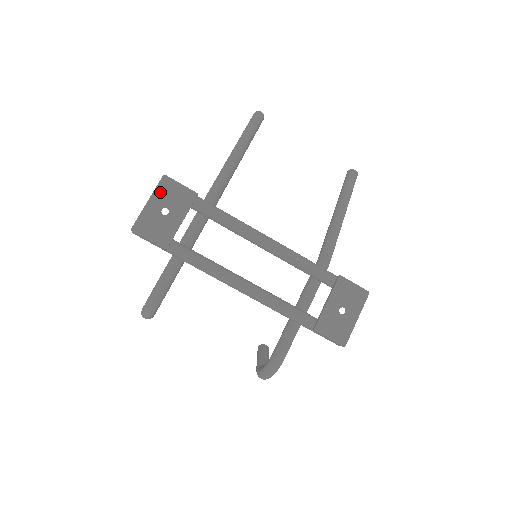
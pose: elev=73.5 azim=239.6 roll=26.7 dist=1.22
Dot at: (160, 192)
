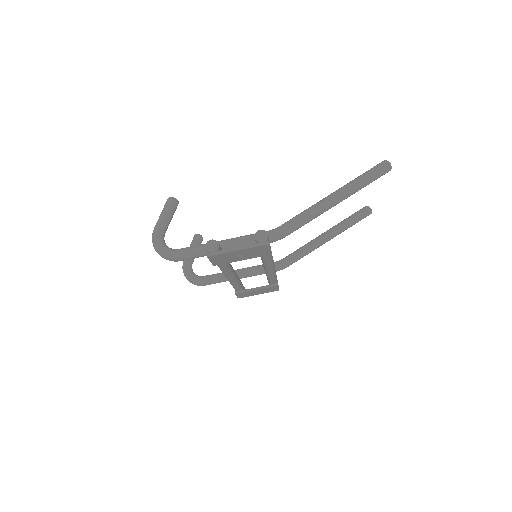
Dot at: (253, 249)
